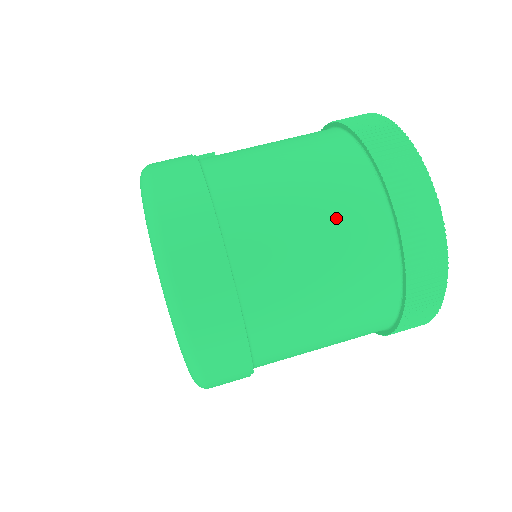
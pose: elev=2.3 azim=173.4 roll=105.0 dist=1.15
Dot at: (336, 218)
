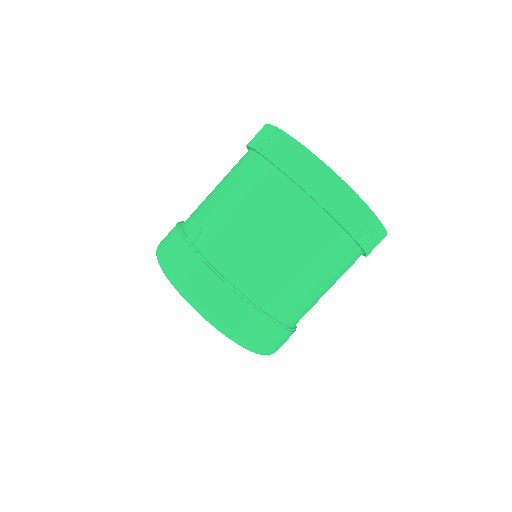
Dot at: (322, 261)
